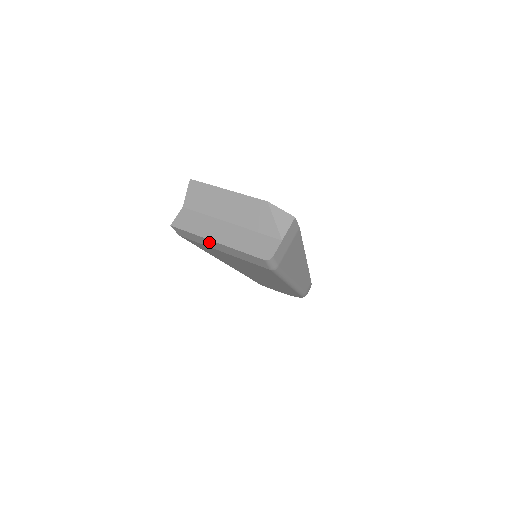
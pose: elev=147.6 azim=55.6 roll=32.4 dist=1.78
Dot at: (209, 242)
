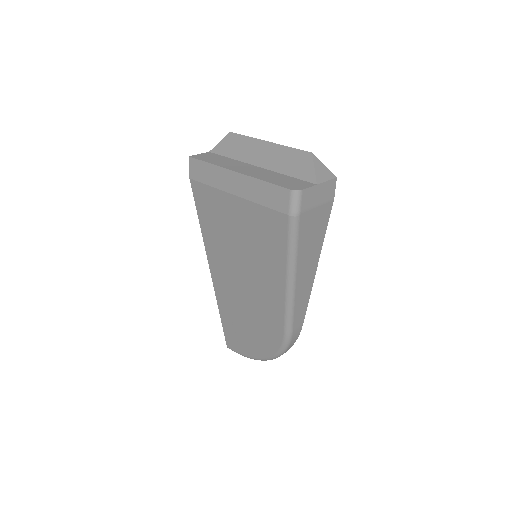
Dot at: (226, 176)
